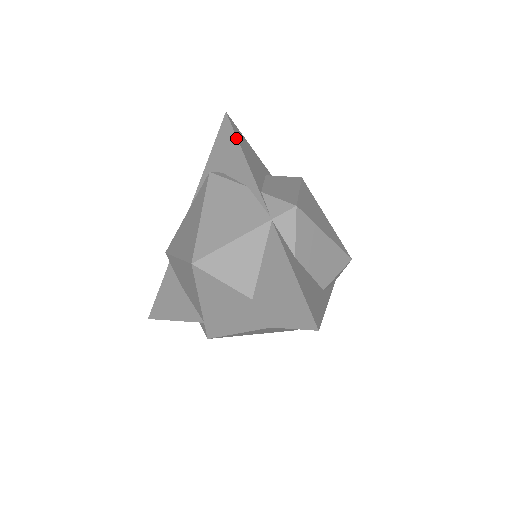
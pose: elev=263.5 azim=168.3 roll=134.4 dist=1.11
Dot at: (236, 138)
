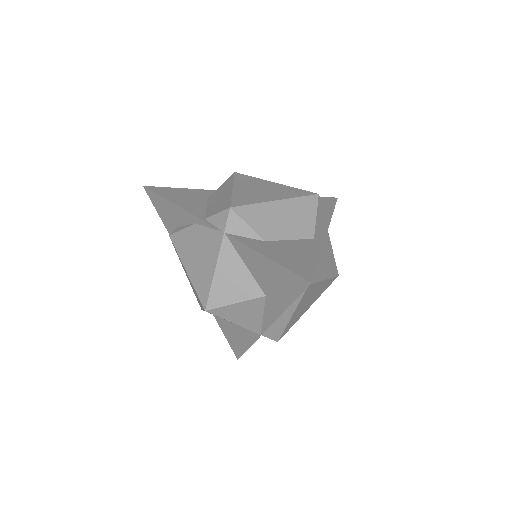
Dot at: (162, 198)
